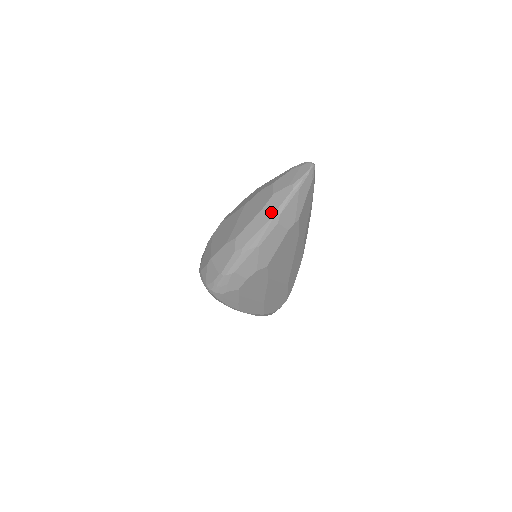
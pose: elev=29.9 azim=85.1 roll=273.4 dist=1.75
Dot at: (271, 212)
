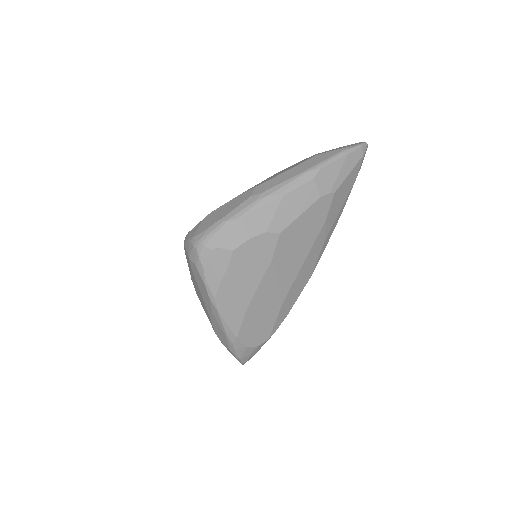
Dot at: (310, 165)
